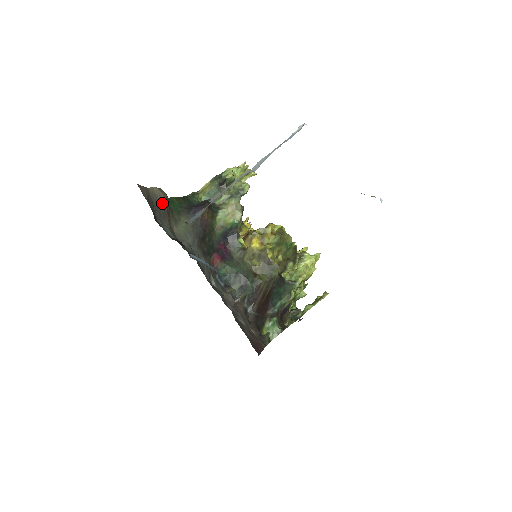
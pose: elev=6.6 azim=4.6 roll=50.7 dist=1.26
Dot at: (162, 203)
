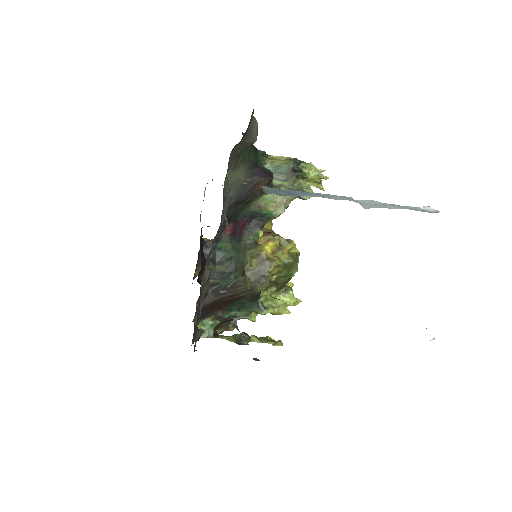
Dot at: (250, 142)
